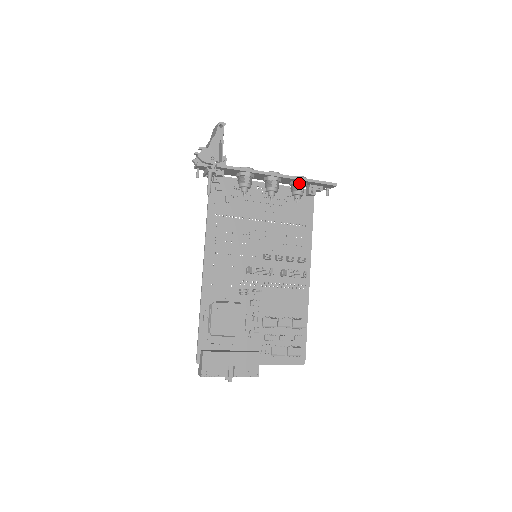
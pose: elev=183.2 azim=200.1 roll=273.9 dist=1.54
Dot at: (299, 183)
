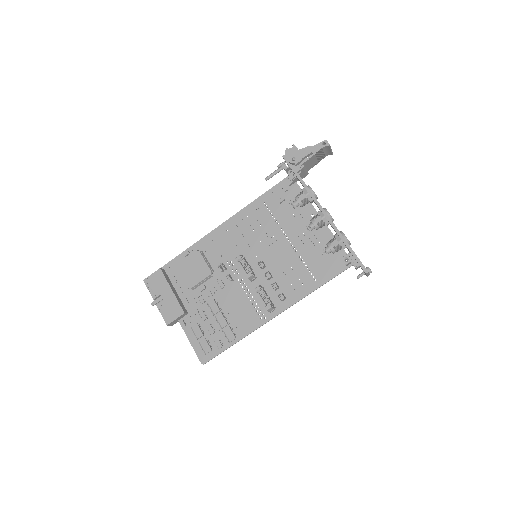
Dot at: (337, 238)
